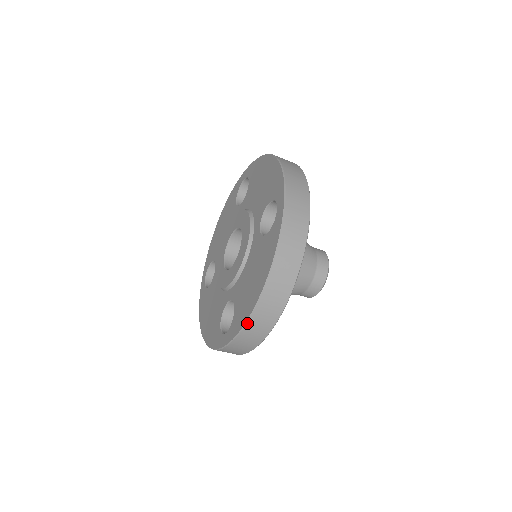
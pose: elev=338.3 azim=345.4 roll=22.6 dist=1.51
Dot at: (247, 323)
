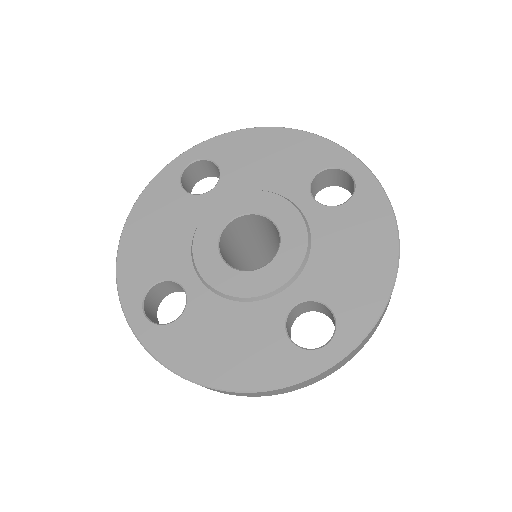
Dot at: (386, 305)
